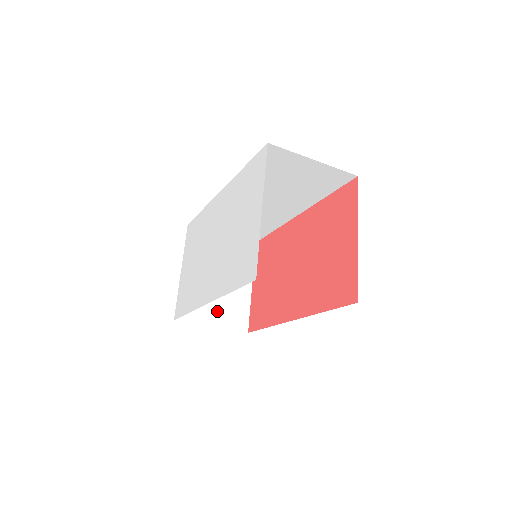
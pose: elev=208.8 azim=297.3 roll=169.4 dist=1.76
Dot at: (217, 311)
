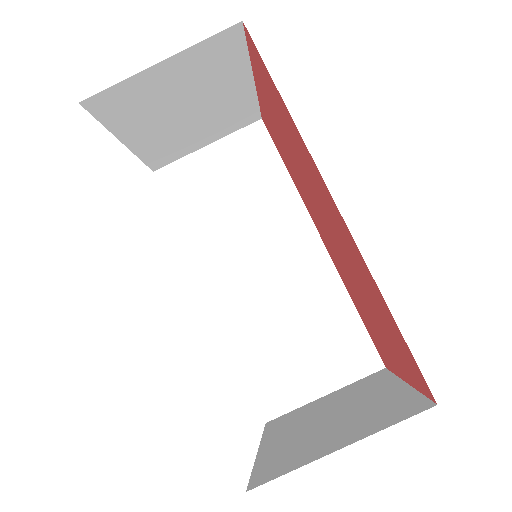
Dot at: (344, 433)
